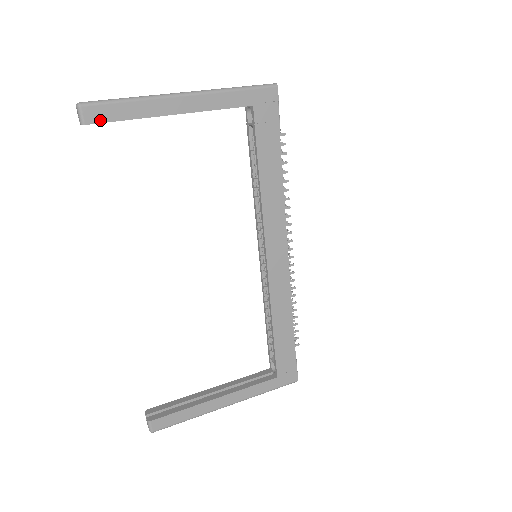
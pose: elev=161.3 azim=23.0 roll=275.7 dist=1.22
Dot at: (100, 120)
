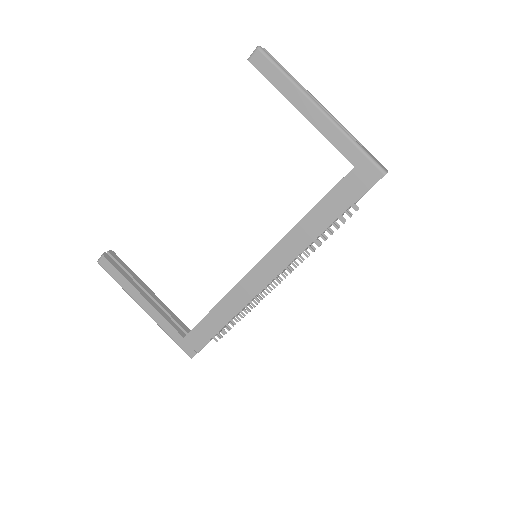
Dot at: (259, 68)
